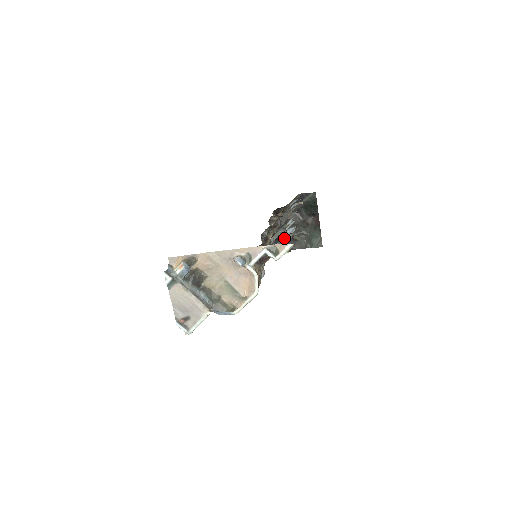
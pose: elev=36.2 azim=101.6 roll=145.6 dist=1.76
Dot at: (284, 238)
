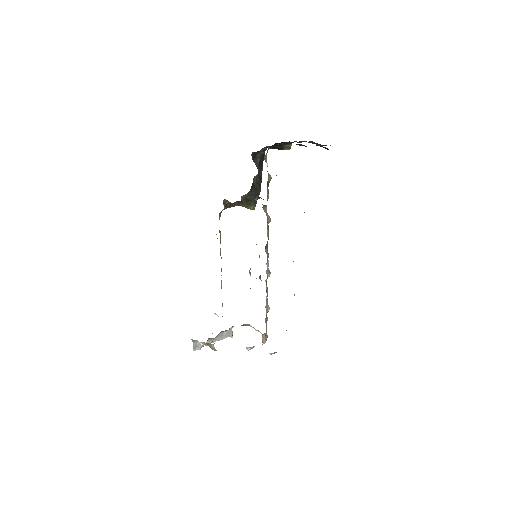
Dot at: (282, 142)
